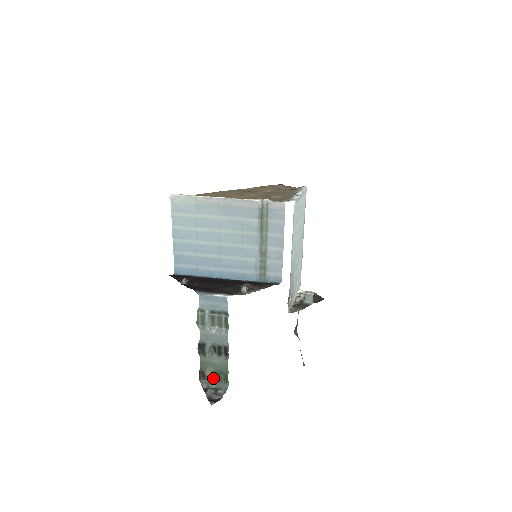
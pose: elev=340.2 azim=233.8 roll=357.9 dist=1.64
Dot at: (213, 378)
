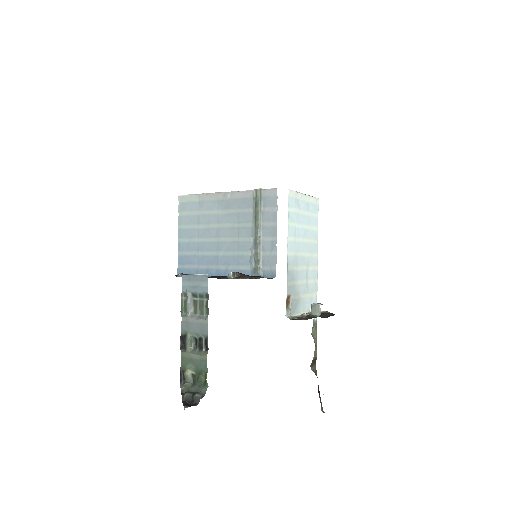
Dot at: (193, 381)
